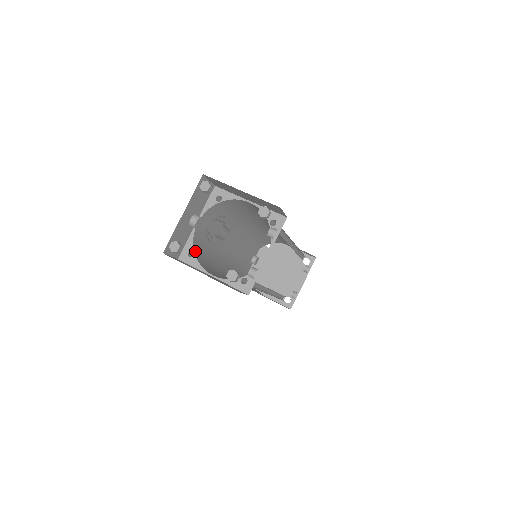
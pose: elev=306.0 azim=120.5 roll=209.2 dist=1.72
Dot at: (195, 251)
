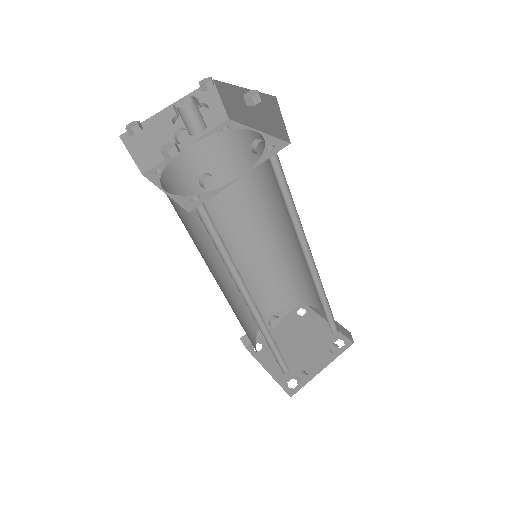
Dot at: (166, 172)
